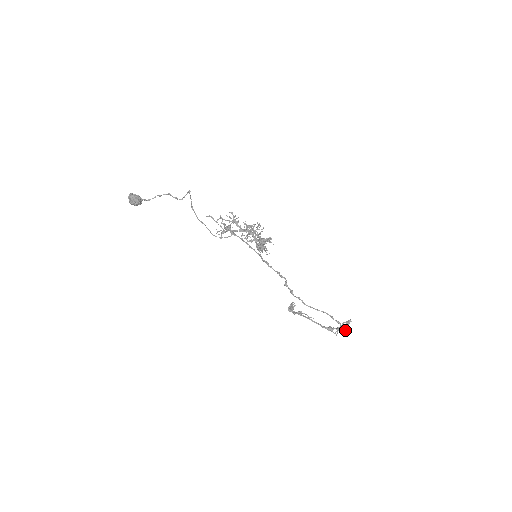
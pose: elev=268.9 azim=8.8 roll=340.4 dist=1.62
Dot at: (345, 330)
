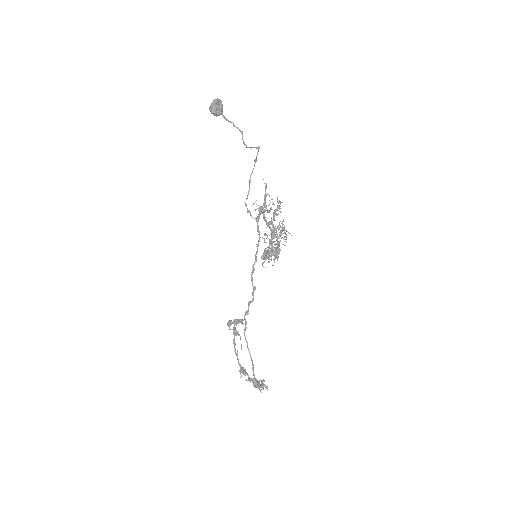
Dot at: (255, 386)
